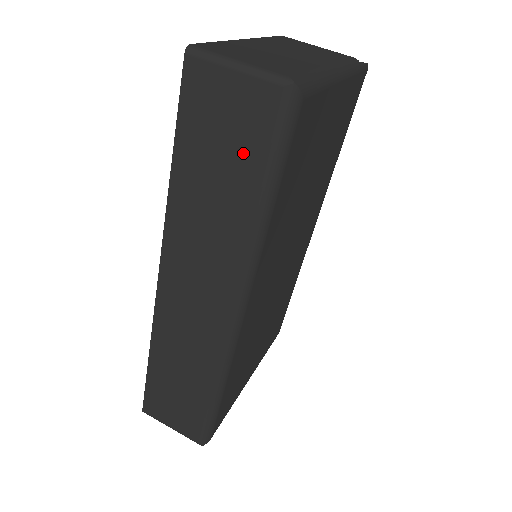
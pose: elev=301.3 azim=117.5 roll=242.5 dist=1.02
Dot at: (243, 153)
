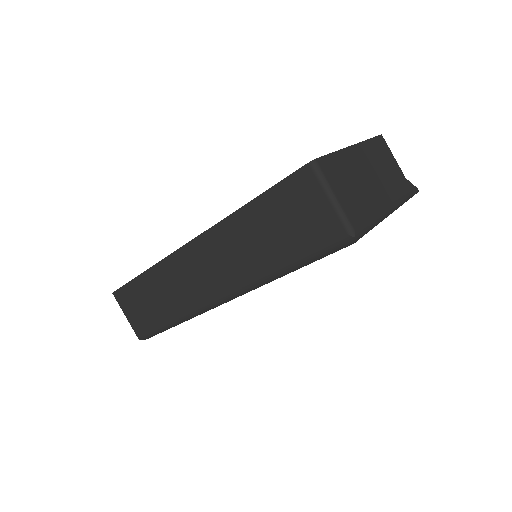
Dot at: (297, 239)
